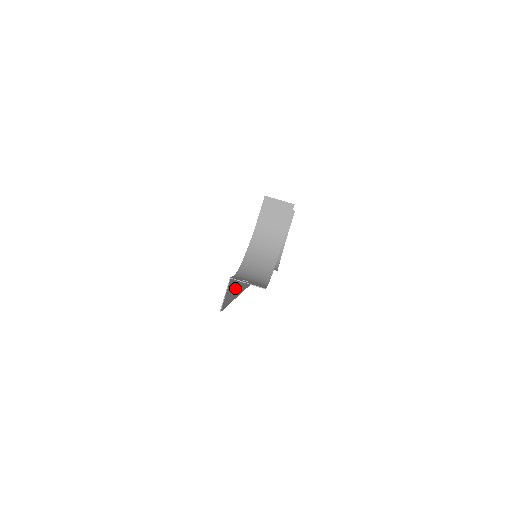
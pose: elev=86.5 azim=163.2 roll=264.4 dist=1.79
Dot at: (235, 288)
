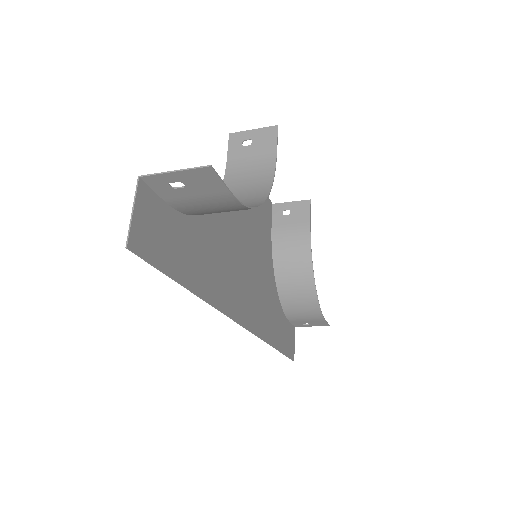
Dot at: (202, 269)
